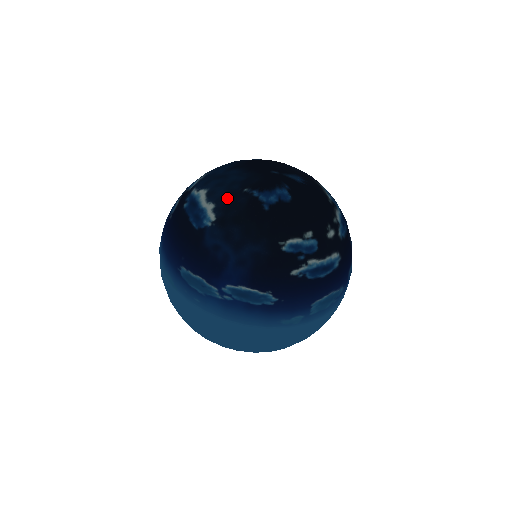
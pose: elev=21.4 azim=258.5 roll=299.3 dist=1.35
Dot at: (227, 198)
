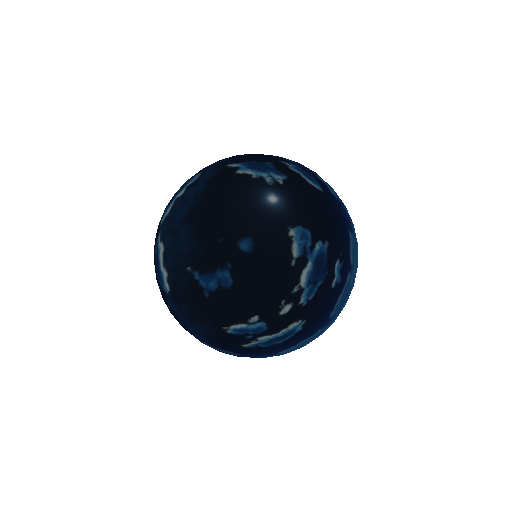
Dot at: (174, 273)
